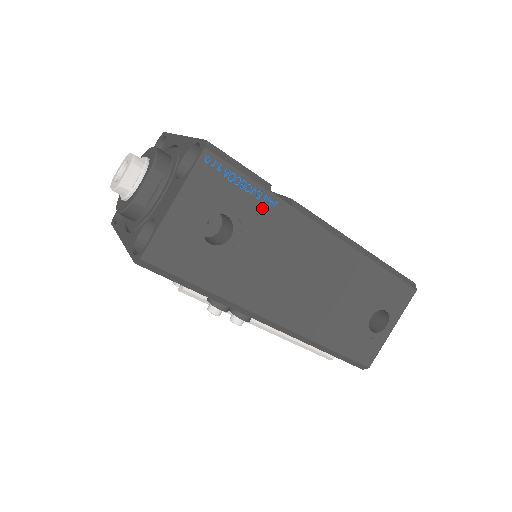
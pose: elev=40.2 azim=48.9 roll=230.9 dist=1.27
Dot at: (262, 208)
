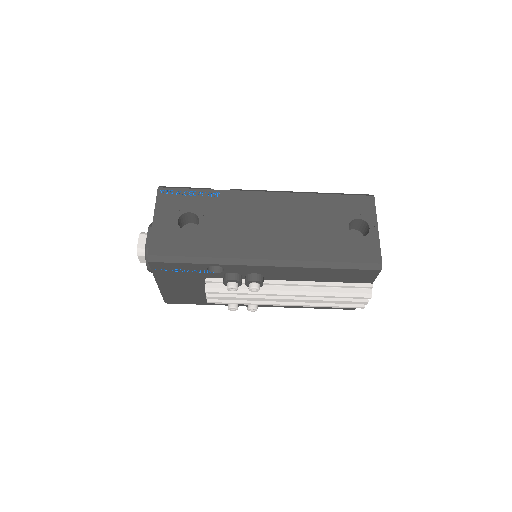
Dot at: (210, 199)
